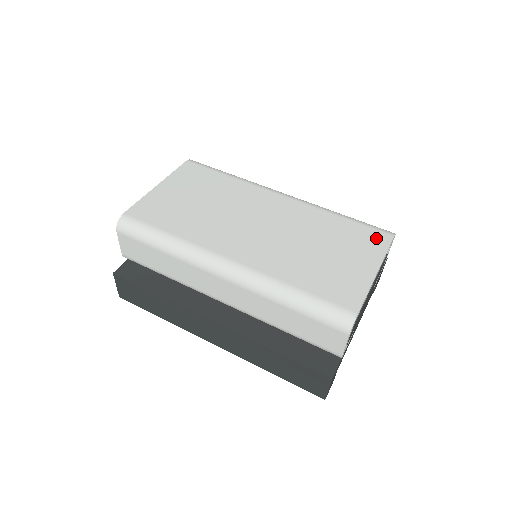
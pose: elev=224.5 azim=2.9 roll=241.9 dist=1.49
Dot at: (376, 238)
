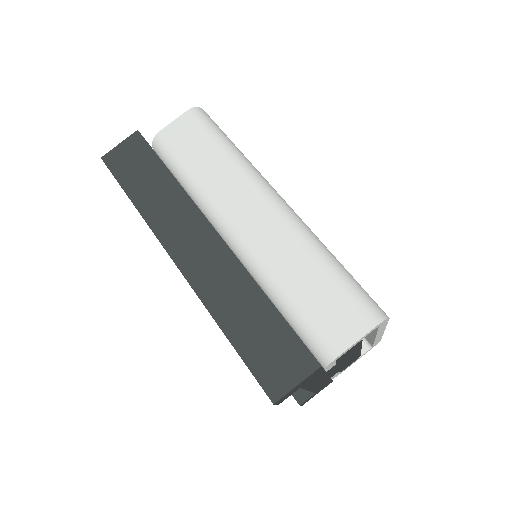
Dot at: occluded
